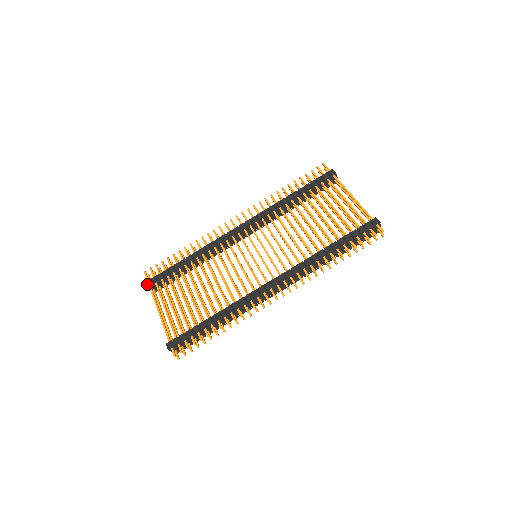
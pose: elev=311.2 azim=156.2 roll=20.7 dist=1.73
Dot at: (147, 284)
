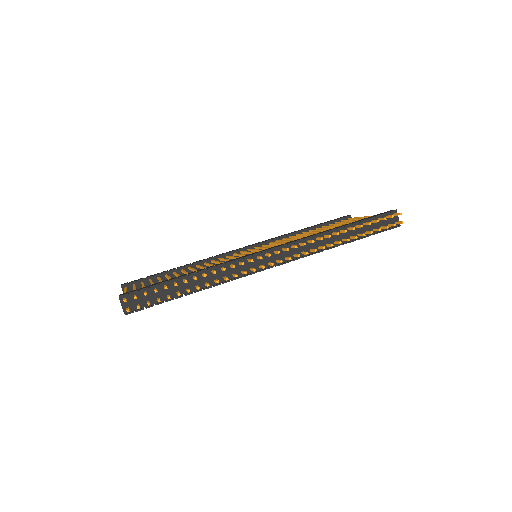
Dot at: (124, 284)
